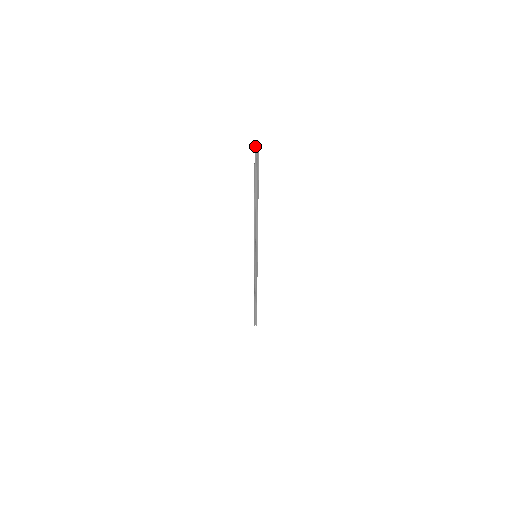
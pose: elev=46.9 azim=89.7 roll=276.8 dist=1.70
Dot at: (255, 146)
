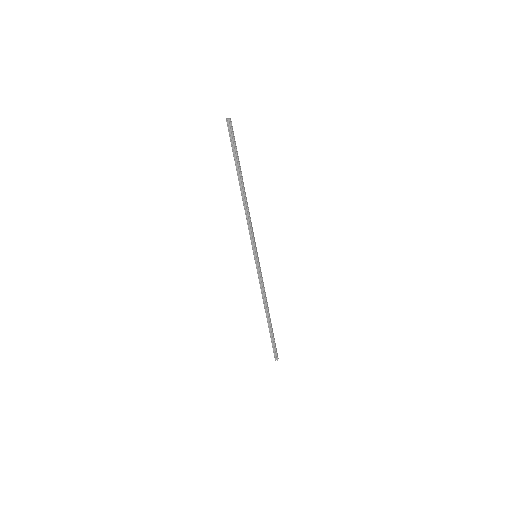
Dot at: (227, 118)
